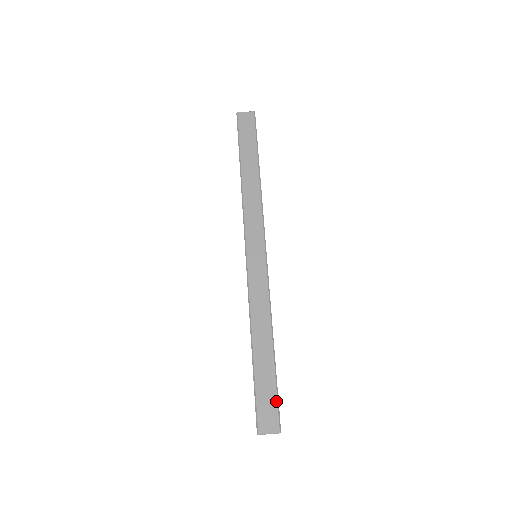
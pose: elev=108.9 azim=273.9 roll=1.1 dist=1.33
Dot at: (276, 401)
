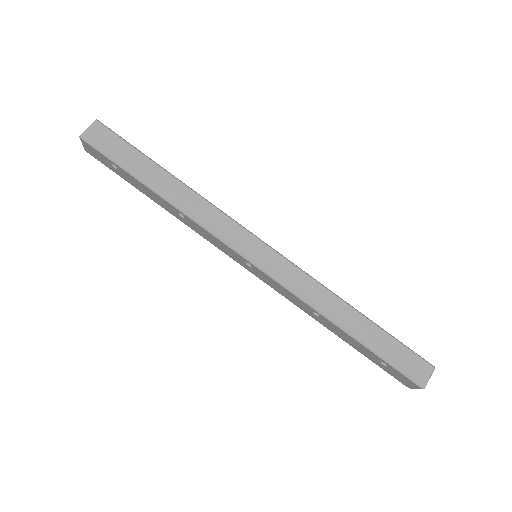
Dot at: (408, 350)
